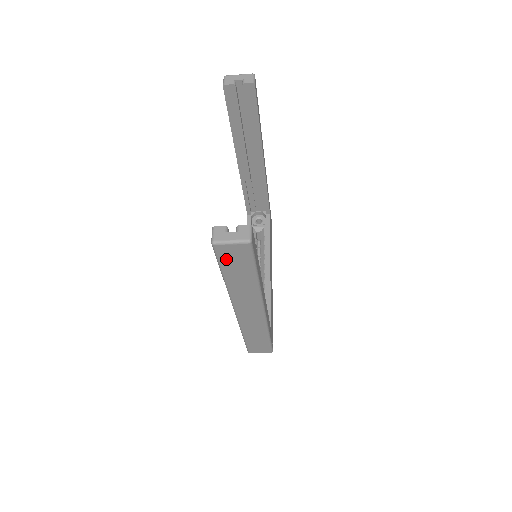
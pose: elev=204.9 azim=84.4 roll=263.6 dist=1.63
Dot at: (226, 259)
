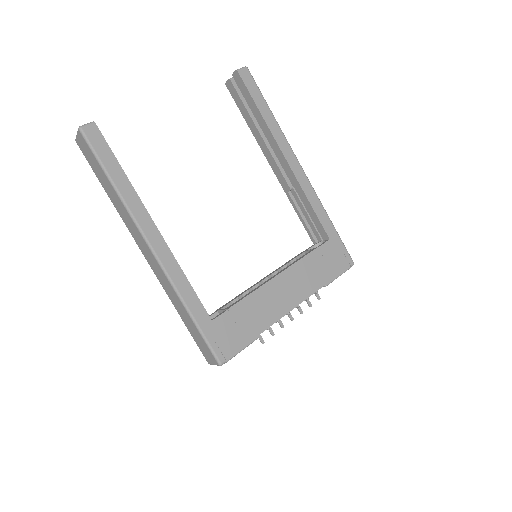
Dot at: (89, 159)
